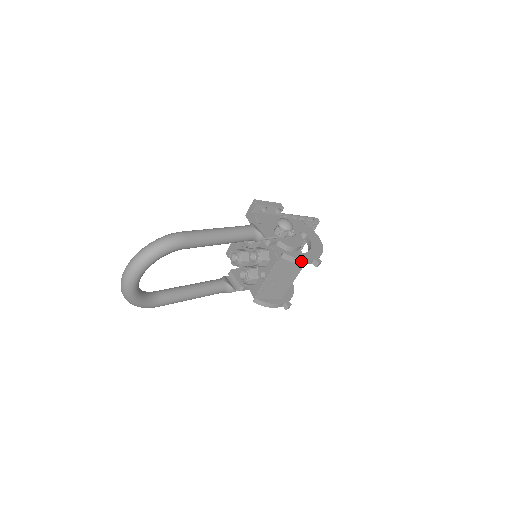
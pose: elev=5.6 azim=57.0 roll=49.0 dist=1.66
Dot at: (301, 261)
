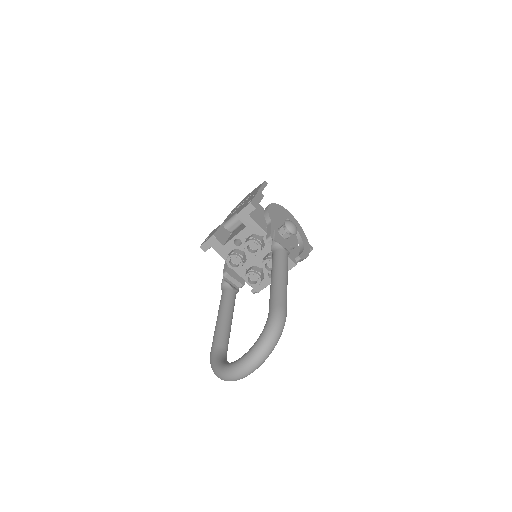
Dot at: occluded
